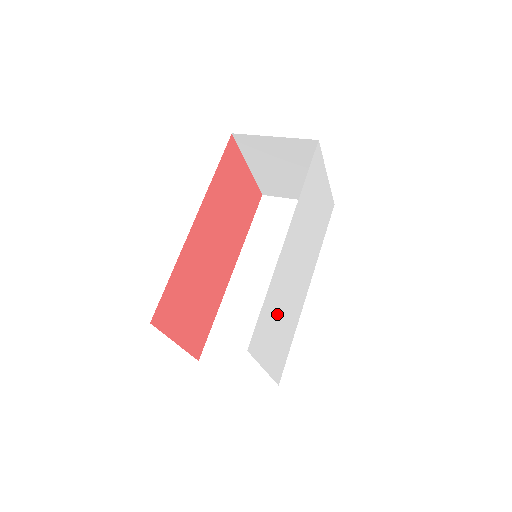
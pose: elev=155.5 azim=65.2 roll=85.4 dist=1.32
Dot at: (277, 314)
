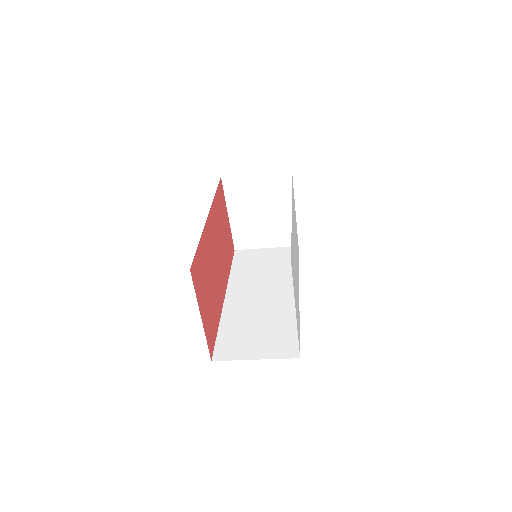
Dot at: occluded
